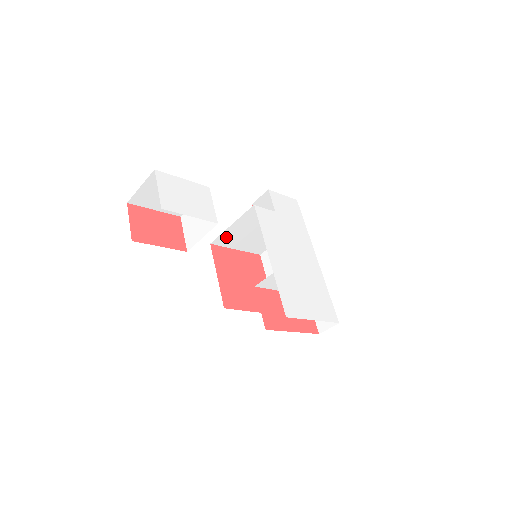
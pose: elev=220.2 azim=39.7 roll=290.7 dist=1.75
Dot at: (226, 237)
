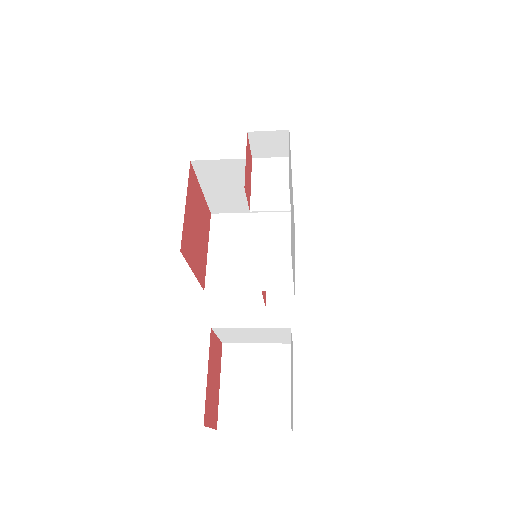
Dot at: occluded
